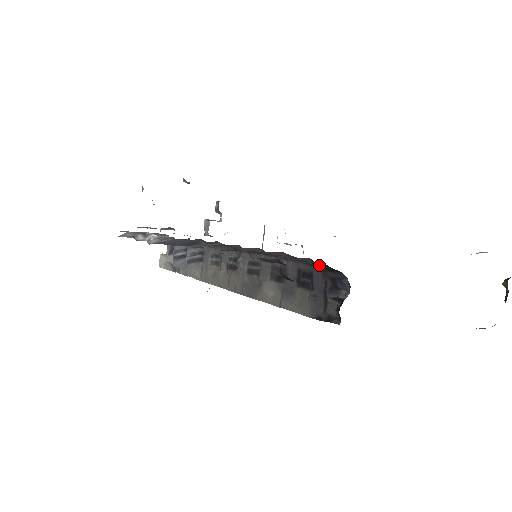
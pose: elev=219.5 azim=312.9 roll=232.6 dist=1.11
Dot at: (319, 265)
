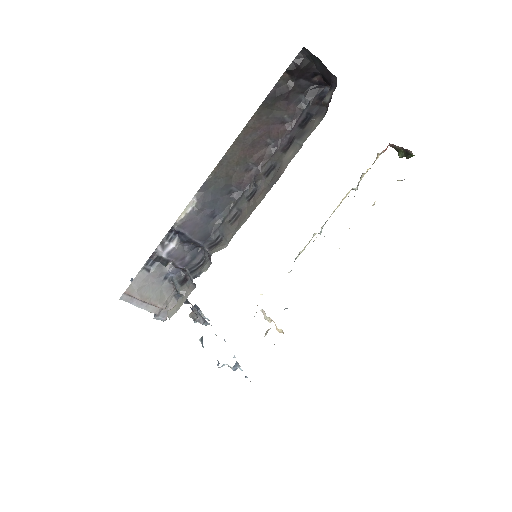
Dot at: (308, 99)
